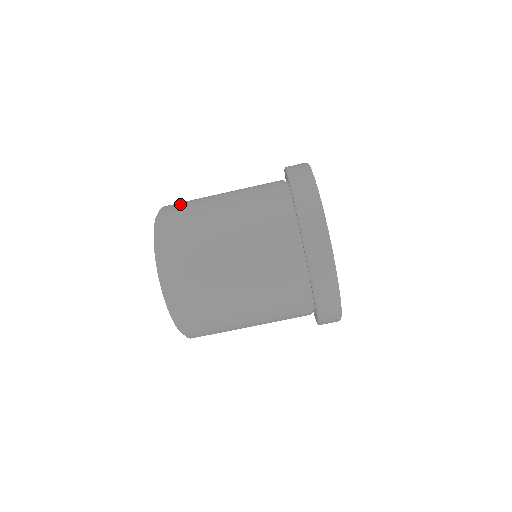
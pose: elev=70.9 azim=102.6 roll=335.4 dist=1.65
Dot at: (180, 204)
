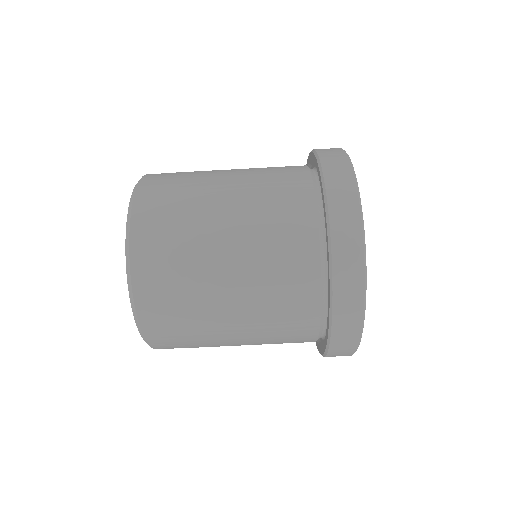
Dot at: (161, 207)
